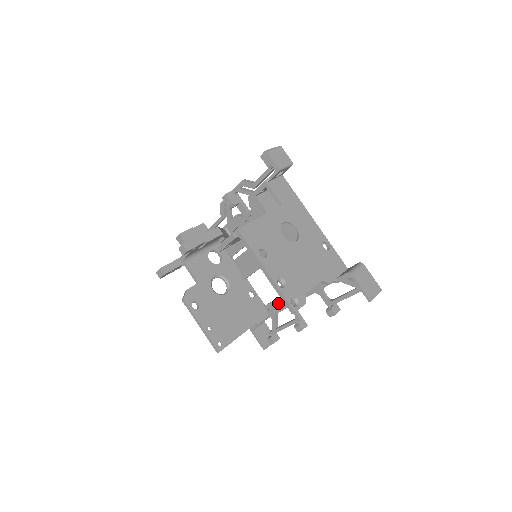
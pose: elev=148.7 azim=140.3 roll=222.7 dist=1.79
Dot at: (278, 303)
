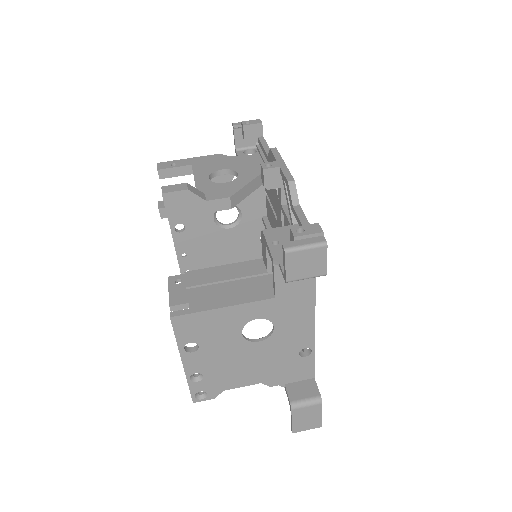
Dot at: occluded
